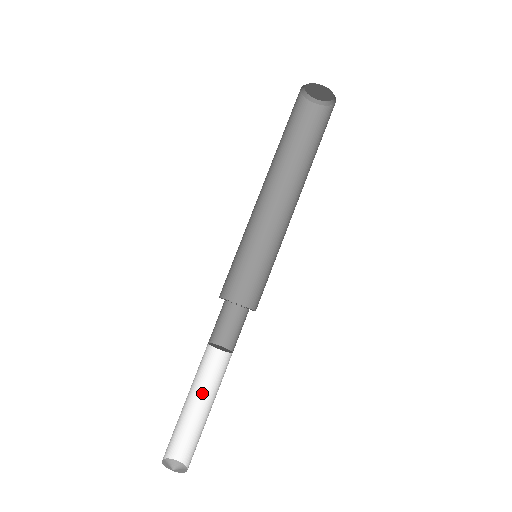
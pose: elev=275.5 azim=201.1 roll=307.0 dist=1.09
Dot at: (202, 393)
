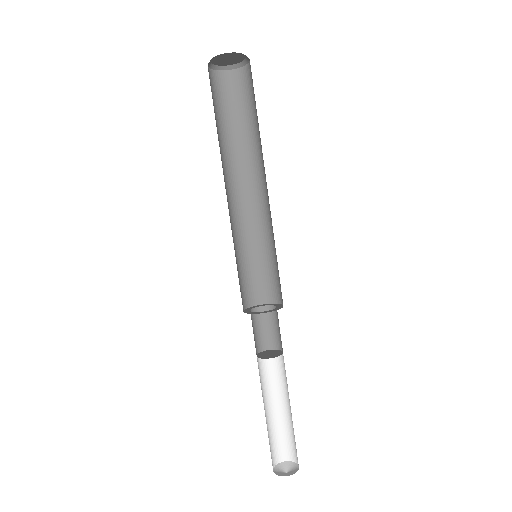
Dot at: (282, 397)
